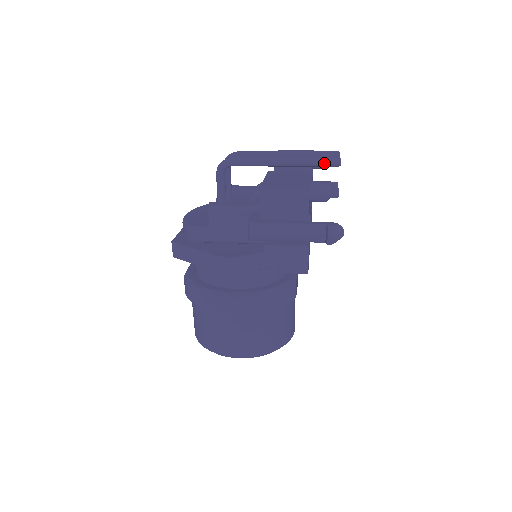
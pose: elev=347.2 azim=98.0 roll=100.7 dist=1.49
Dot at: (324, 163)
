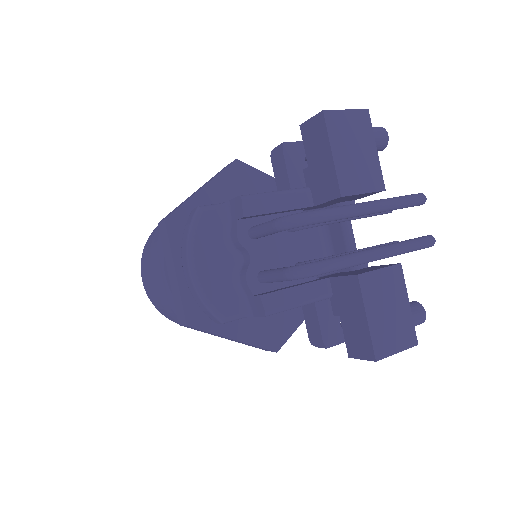
Dot at: occluded
